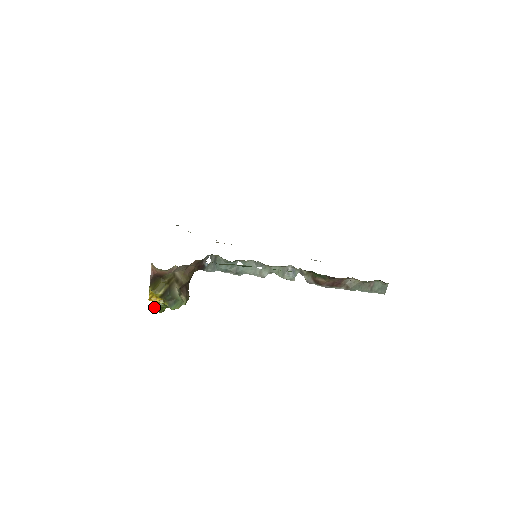
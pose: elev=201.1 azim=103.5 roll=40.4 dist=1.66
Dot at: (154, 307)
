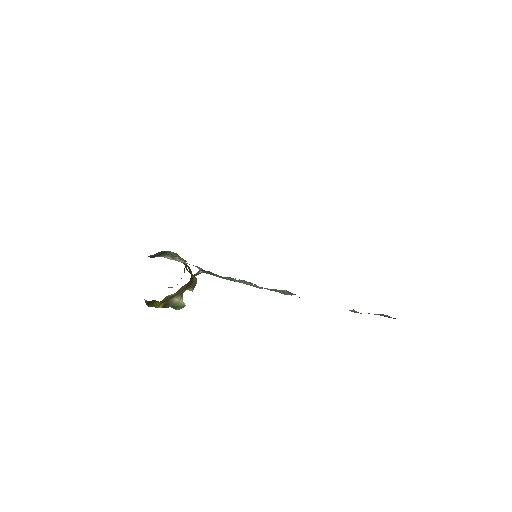
Dot at: occluded
